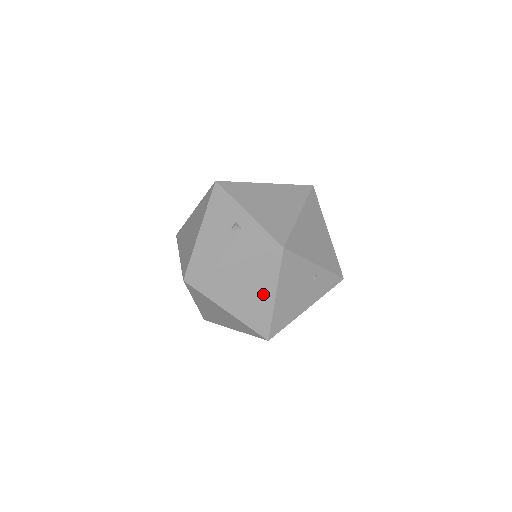
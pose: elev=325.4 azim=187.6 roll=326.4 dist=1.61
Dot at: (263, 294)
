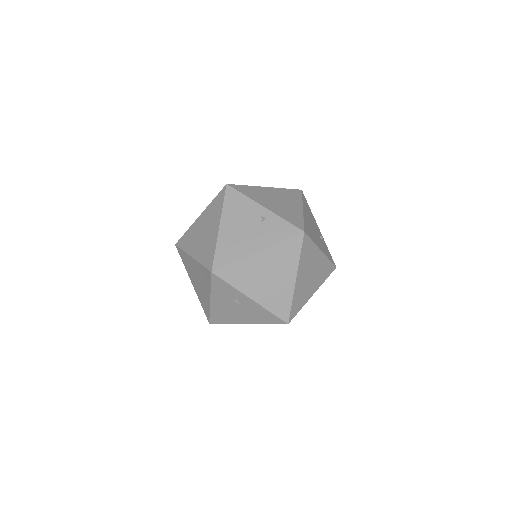
Dot at: (213, 229)
